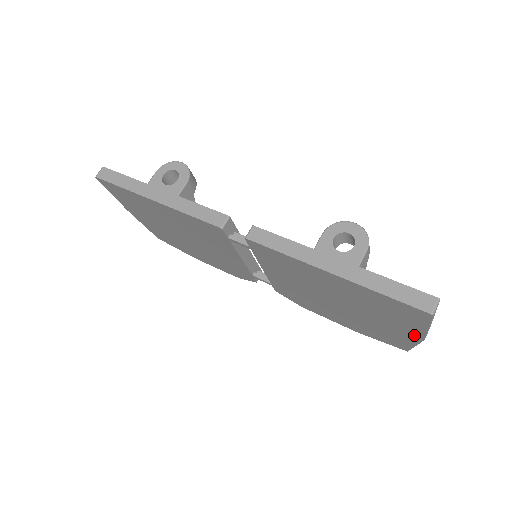
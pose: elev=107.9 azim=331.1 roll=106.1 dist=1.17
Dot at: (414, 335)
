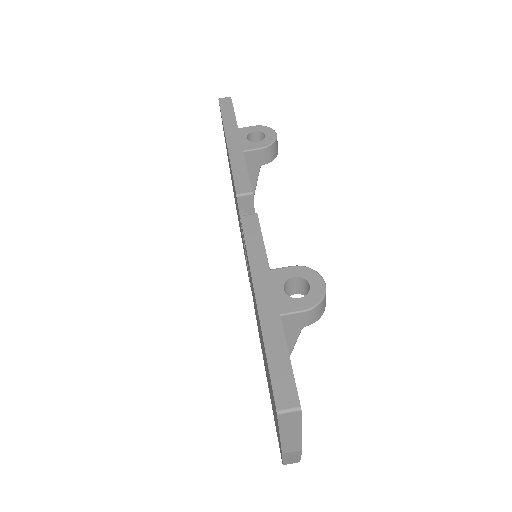
Dot at: occluded
